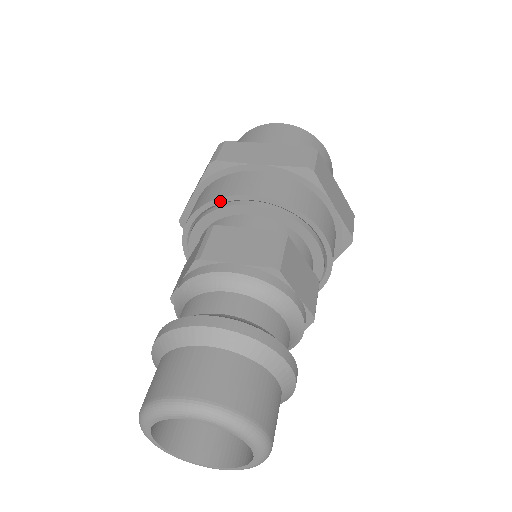
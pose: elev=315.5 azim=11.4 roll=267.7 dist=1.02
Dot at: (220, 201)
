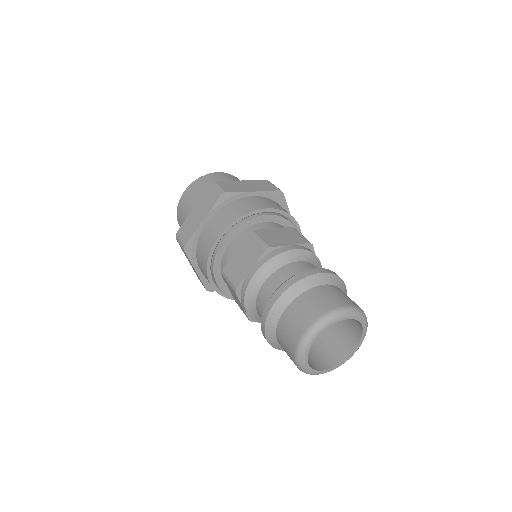
Dot at: (210, 258)
